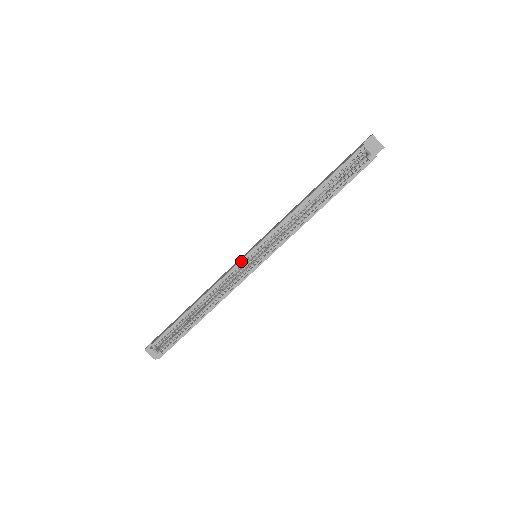
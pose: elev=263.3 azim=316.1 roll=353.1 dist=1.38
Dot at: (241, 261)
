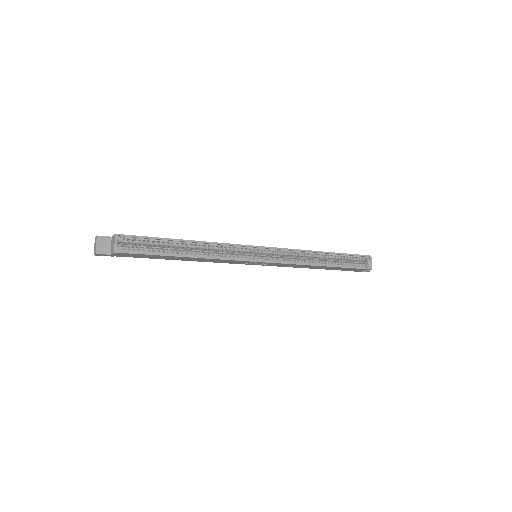
Dot at: (253, 246)
